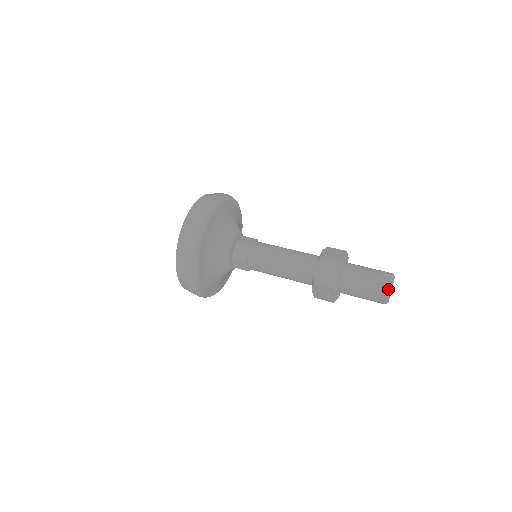
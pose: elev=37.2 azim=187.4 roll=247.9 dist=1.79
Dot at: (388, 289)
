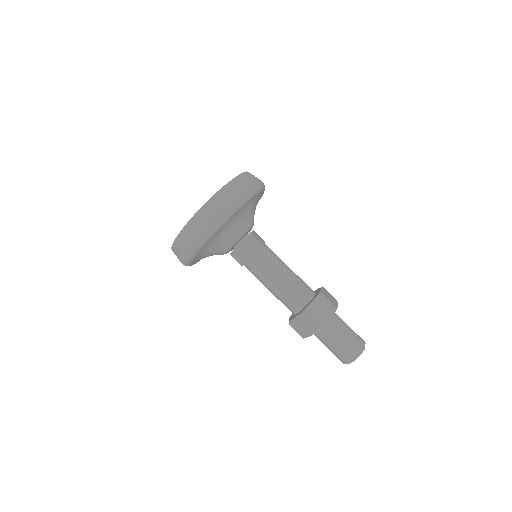
Dot at: (359, 353)
